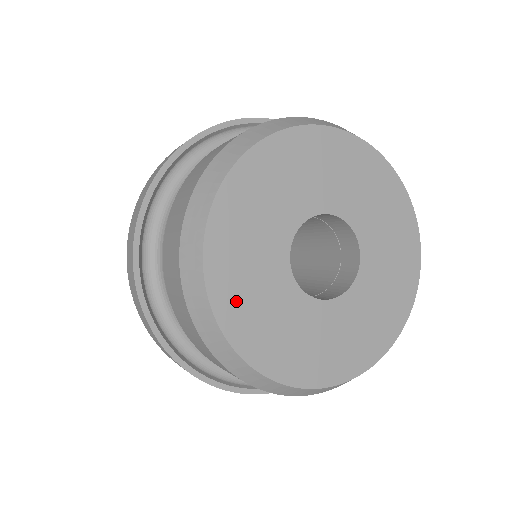
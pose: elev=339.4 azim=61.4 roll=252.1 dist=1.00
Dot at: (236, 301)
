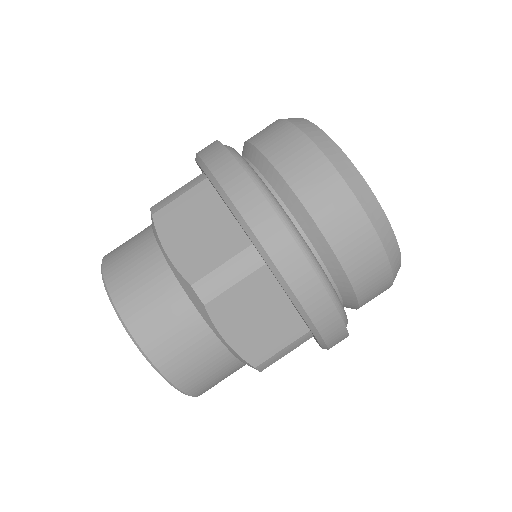
Dot at: occluded
